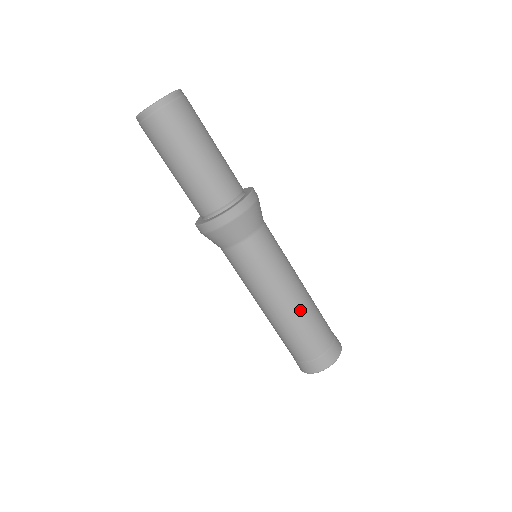
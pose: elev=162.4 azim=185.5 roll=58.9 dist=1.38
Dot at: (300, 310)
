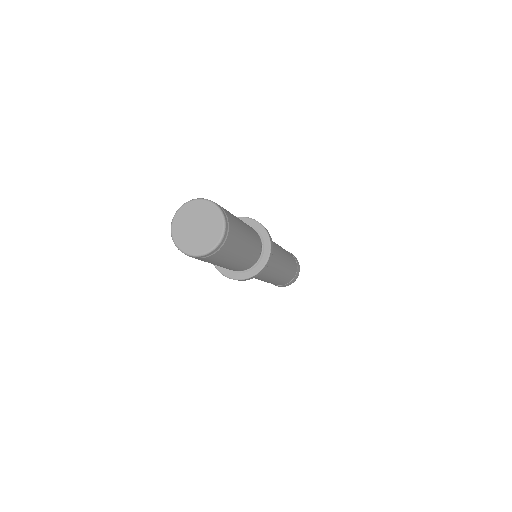
Dot at: (289, 262)
